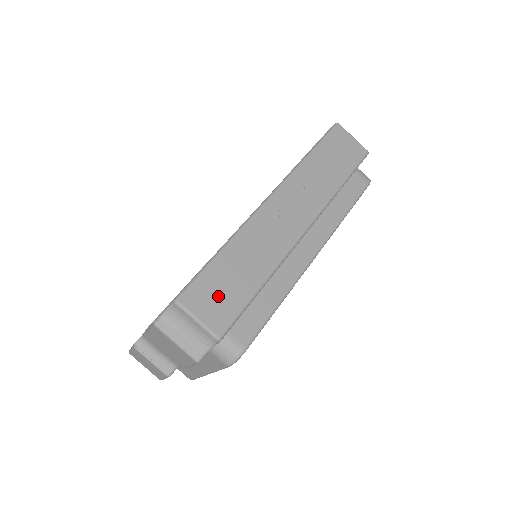
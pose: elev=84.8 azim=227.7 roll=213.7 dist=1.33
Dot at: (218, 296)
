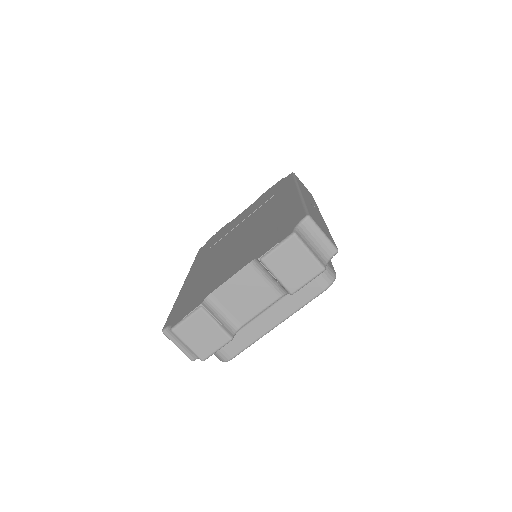
Dot at: (321, 226)
